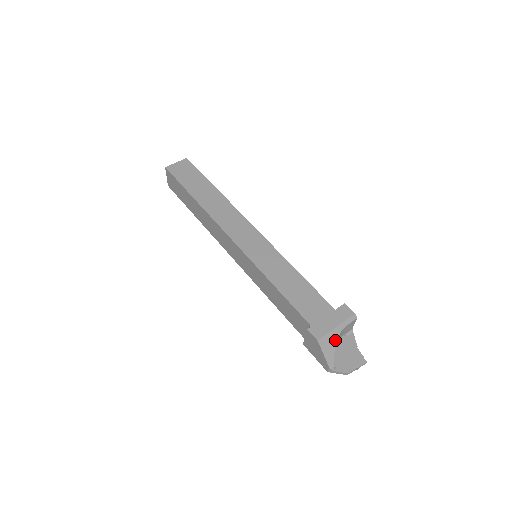
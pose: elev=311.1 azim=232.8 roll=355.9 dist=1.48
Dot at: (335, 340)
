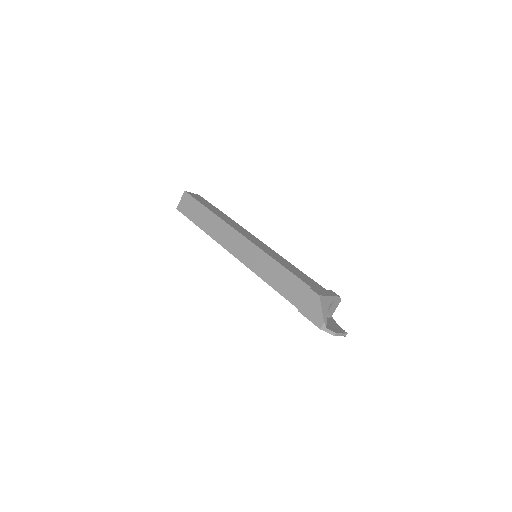
Dot at: (328, 305)
